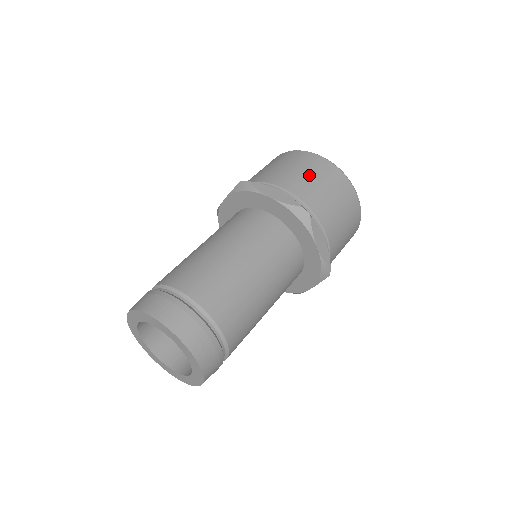
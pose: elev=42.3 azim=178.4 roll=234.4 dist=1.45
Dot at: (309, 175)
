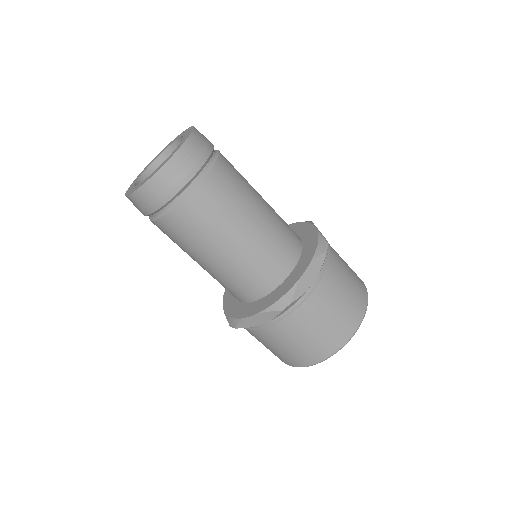
Dot at: (348, 266)
